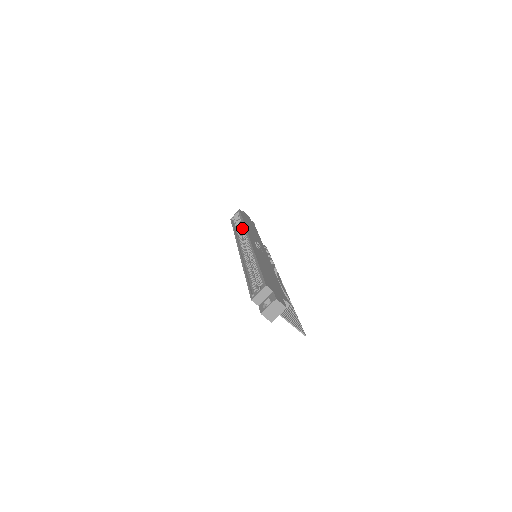
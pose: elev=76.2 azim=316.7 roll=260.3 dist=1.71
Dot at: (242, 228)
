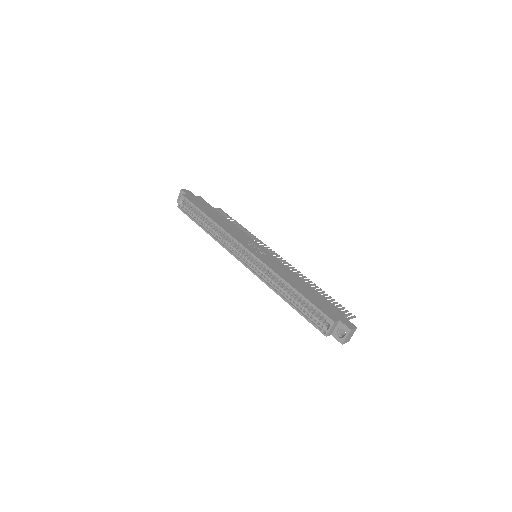
Dot at: (215, 227)
